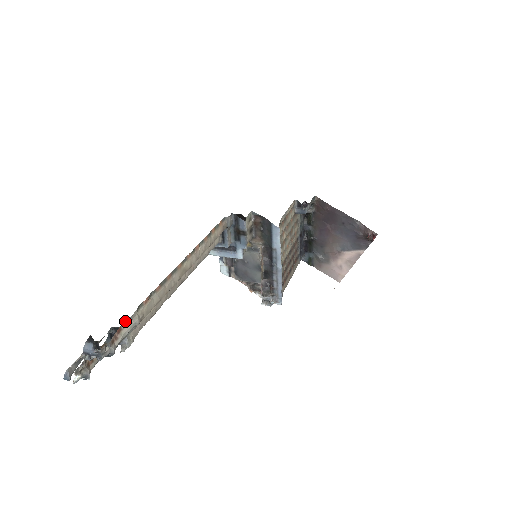
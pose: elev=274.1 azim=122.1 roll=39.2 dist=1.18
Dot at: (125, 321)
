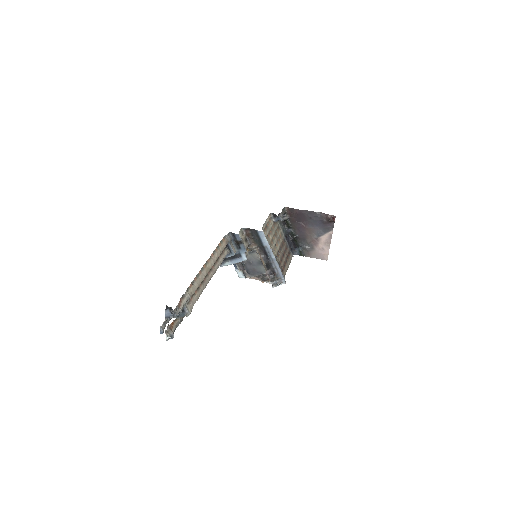
Dot at: (182, 296)
